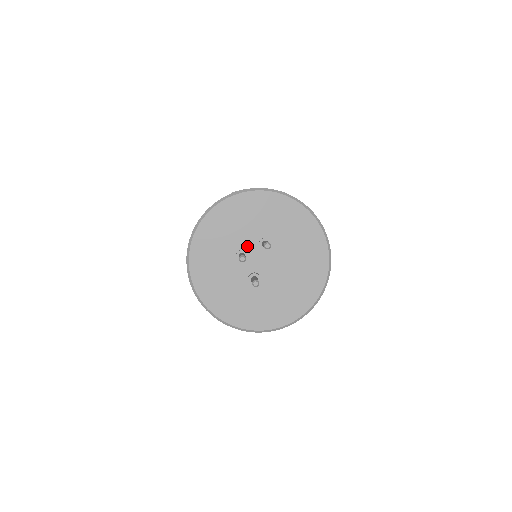
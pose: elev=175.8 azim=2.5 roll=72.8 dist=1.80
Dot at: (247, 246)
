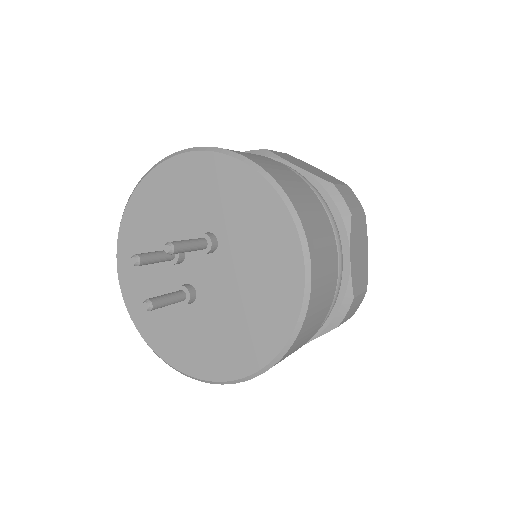
Dot at: occluded
